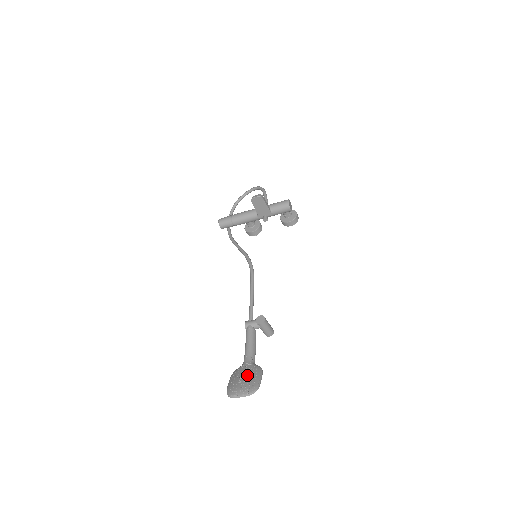
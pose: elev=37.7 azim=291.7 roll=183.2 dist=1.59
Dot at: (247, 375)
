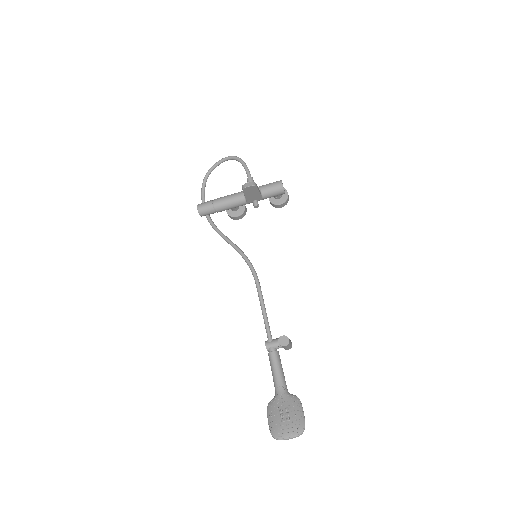
Dot at: (288, 411)
